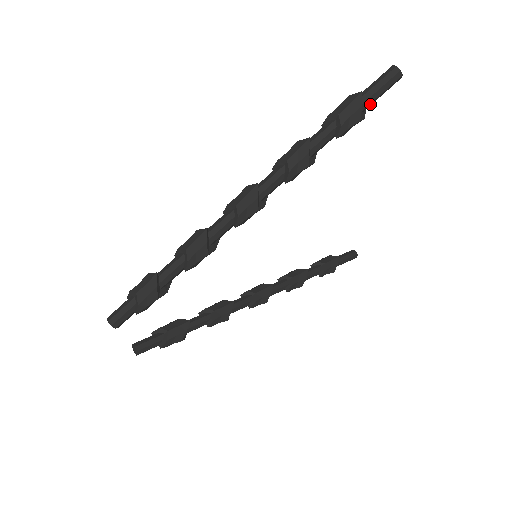
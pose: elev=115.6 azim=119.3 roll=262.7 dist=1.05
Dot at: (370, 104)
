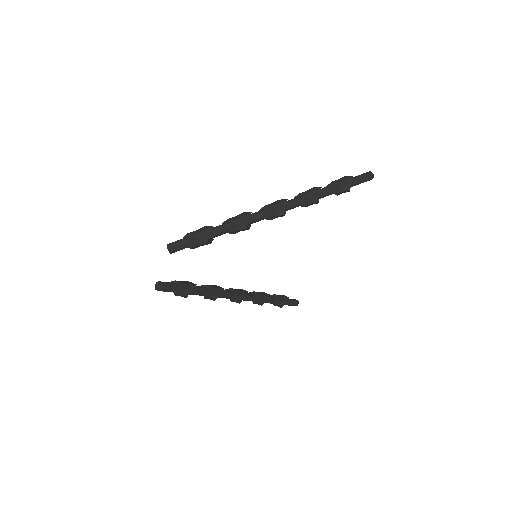
Dot at: (355, 185)
